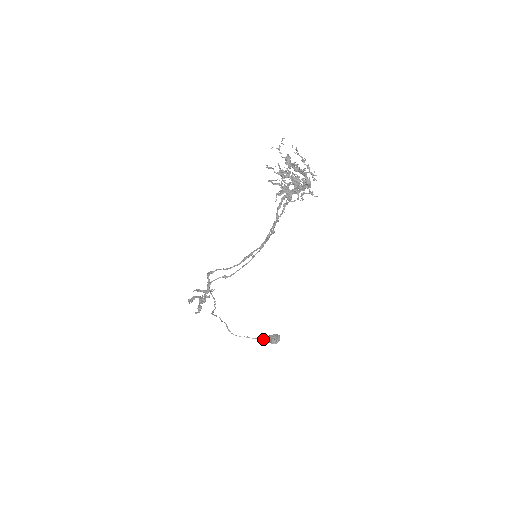
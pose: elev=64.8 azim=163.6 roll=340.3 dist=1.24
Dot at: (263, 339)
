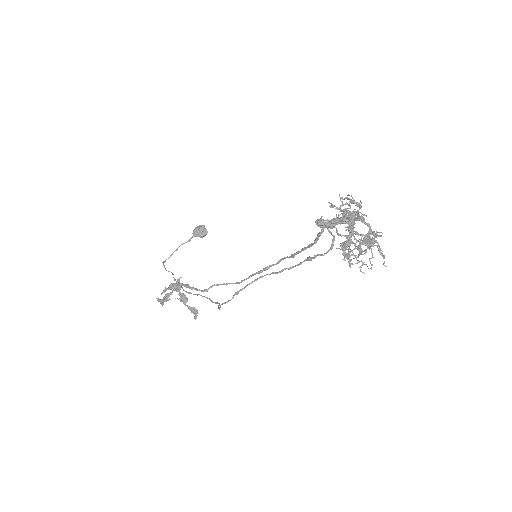
Dot at: occluded
